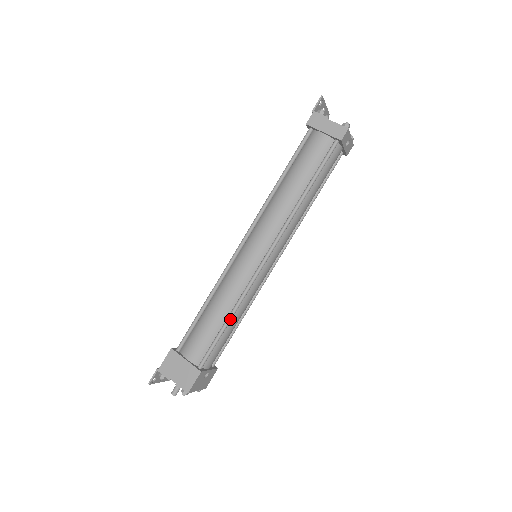
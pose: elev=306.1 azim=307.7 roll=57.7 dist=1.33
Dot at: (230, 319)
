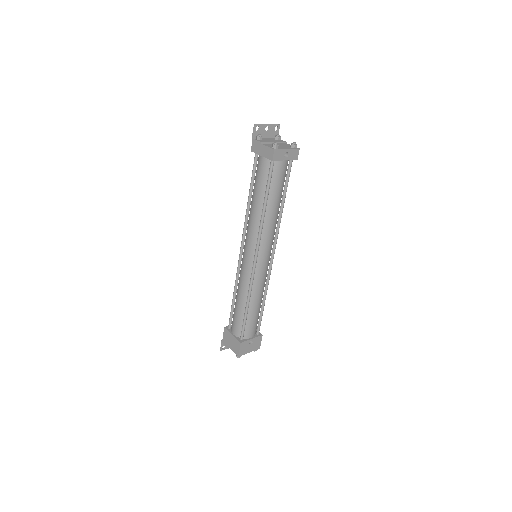
Dot at: (247, 306)
